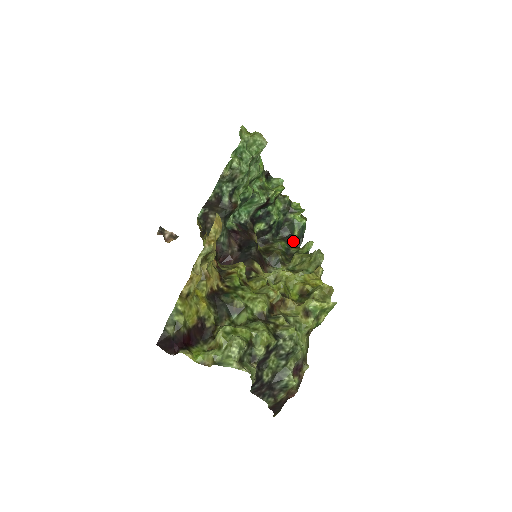
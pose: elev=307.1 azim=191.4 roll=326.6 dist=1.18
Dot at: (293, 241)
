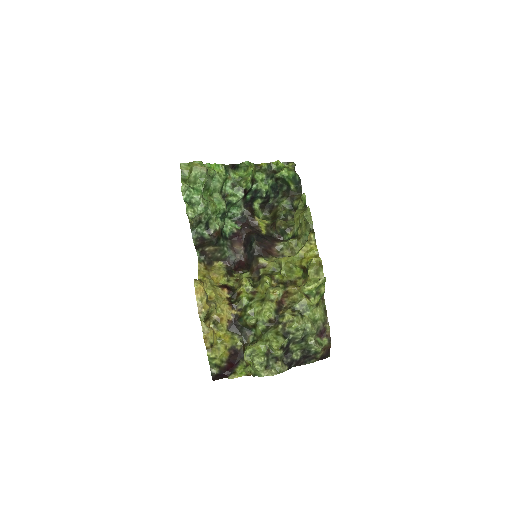
Dot at: (293, 192)
